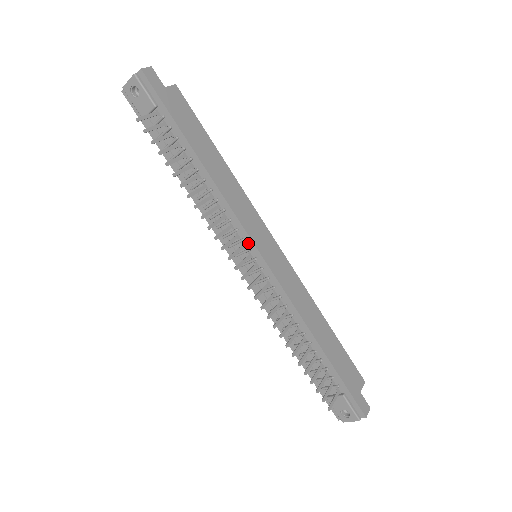
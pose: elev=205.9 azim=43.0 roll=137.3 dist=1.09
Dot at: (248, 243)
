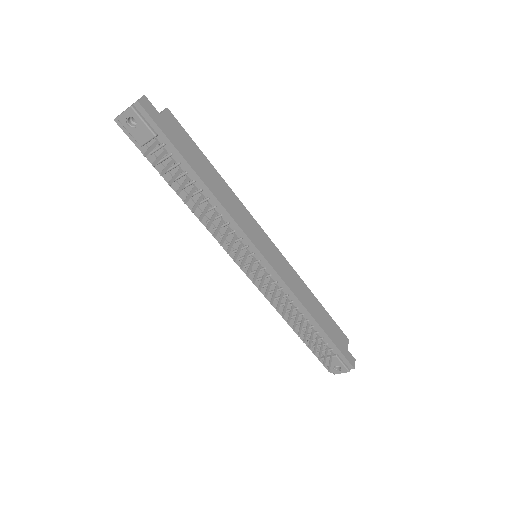
Dot at: (252, 249)
